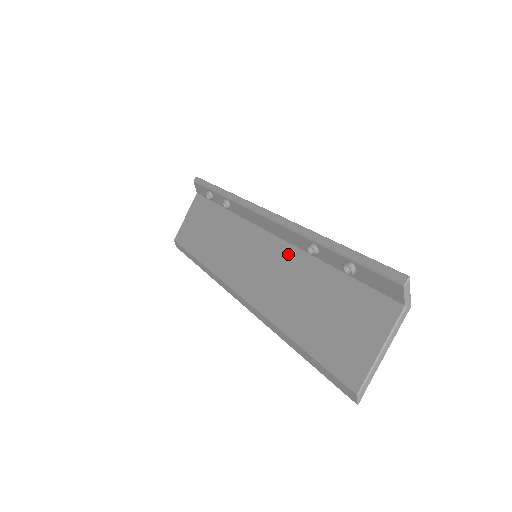
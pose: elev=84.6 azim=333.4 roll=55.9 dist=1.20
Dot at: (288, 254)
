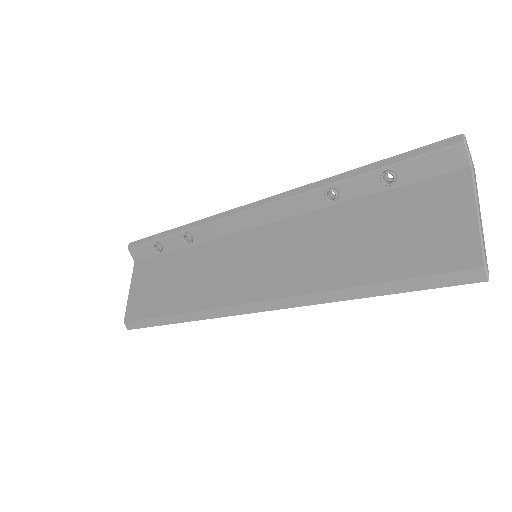
Dot at: (299, 225)
